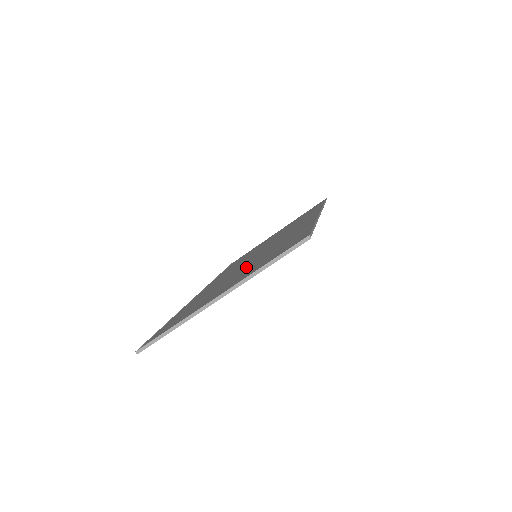
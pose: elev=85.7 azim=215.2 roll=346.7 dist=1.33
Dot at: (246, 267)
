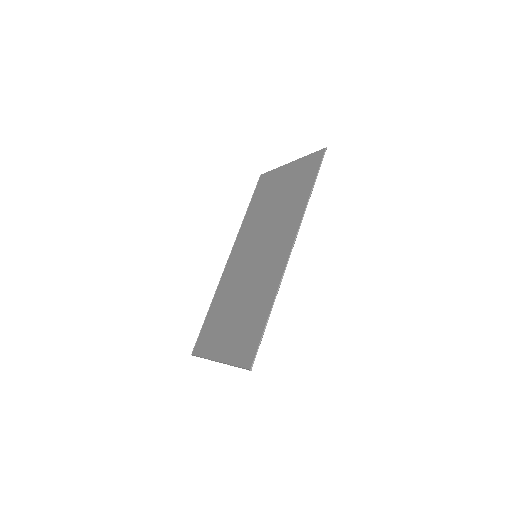
Dot at: (241, 302)
